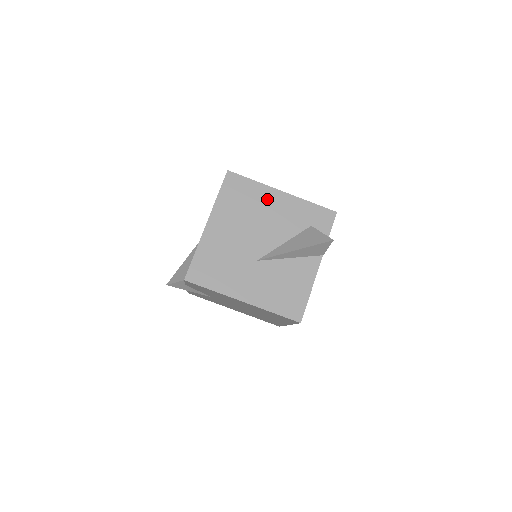
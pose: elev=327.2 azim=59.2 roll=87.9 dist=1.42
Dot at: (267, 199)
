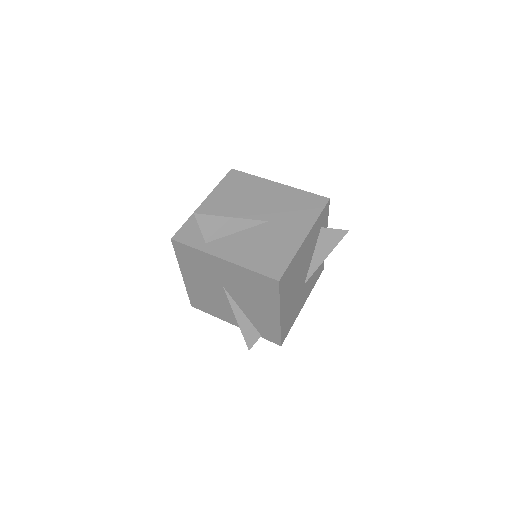
Dot at: (301, 255)
